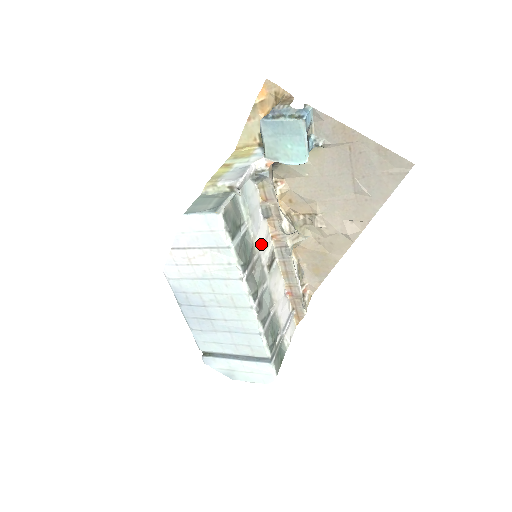
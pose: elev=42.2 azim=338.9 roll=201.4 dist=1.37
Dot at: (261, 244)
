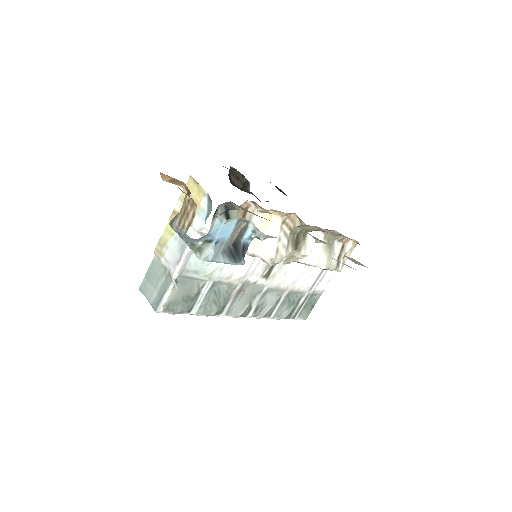
Dot at: (243, 274)
